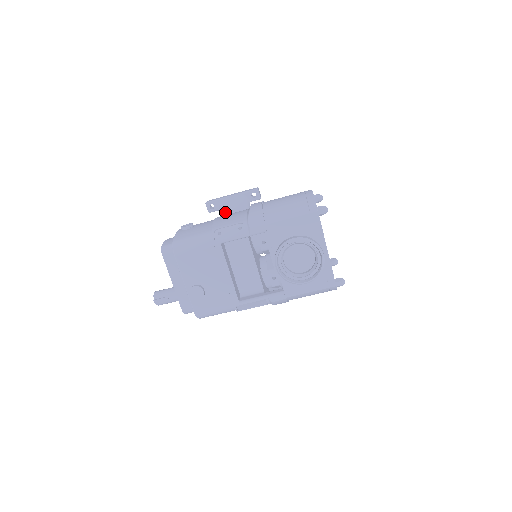
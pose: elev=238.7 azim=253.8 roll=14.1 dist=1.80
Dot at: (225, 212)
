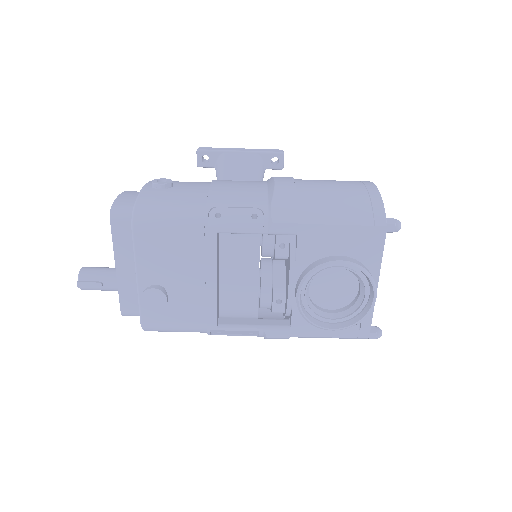
Dot at: (224, 174)
